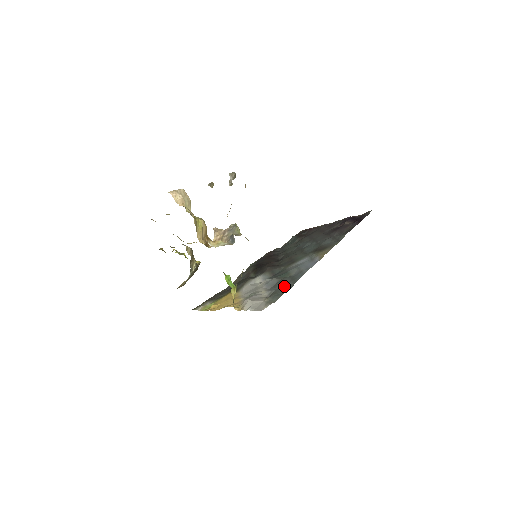
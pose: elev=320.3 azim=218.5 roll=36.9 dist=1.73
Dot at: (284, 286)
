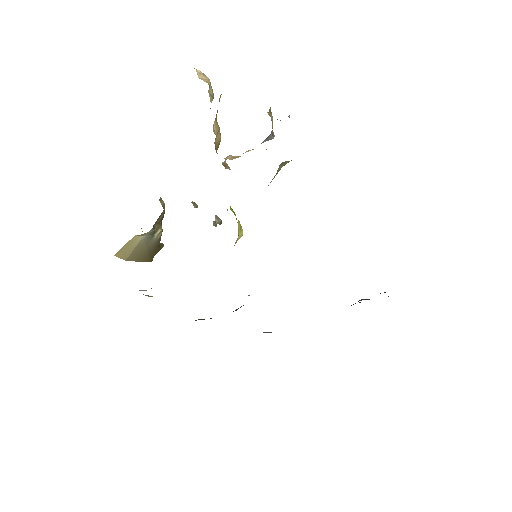
Dot at: occluded
